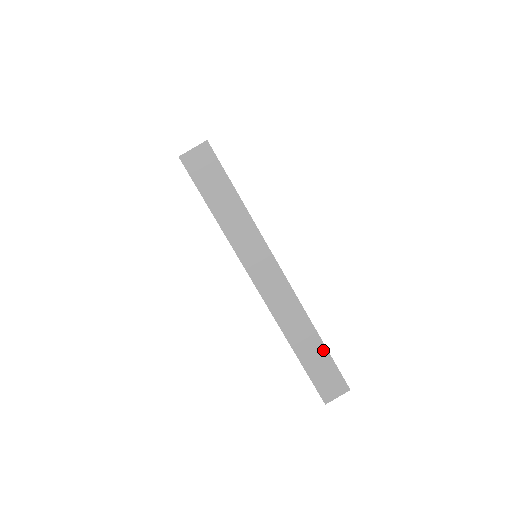
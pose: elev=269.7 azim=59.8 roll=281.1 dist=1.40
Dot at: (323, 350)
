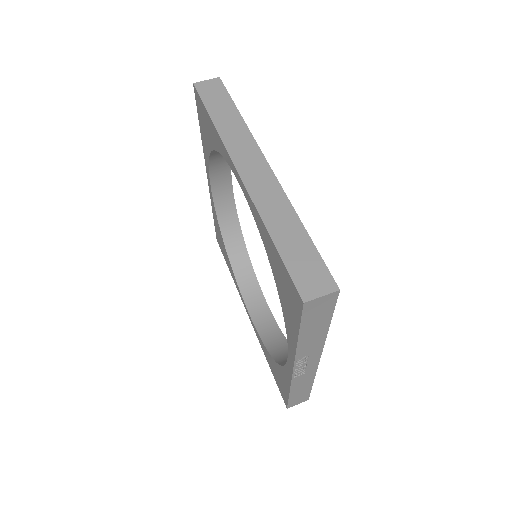
Dot at: (305, 238)
